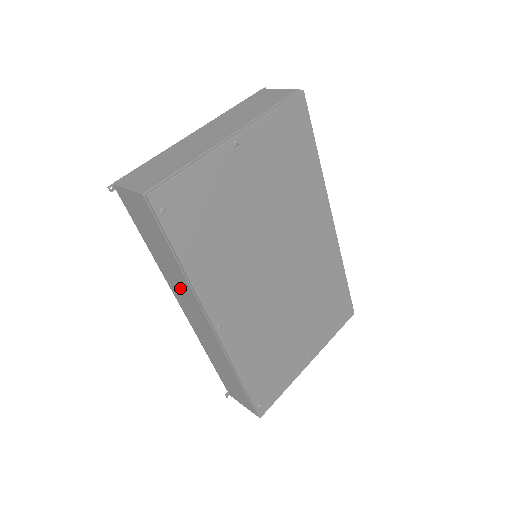
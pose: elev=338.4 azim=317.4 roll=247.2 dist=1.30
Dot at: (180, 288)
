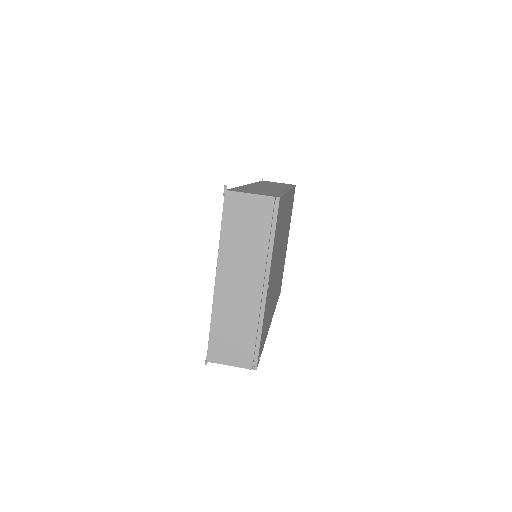
Dot at: occluded
